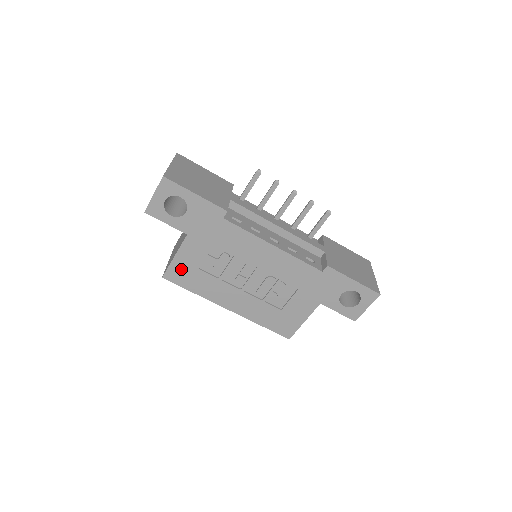
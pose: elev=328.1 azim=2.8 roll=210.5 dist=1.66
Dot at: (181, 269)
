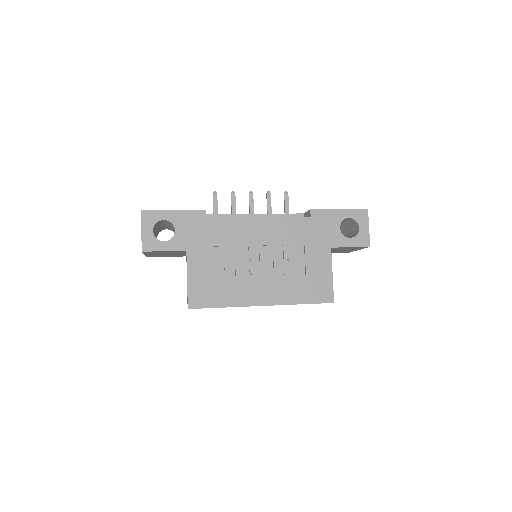
Dot at: (199, 289)
